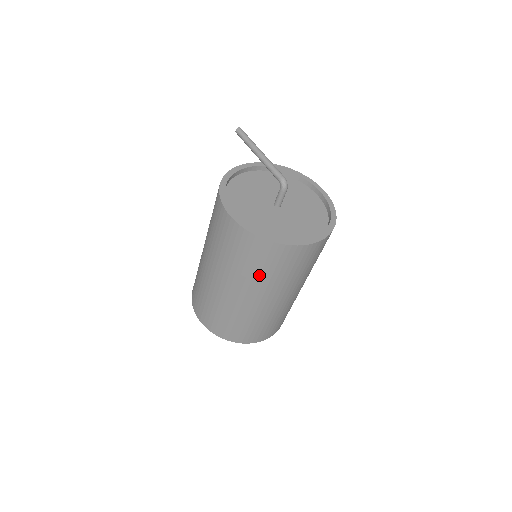
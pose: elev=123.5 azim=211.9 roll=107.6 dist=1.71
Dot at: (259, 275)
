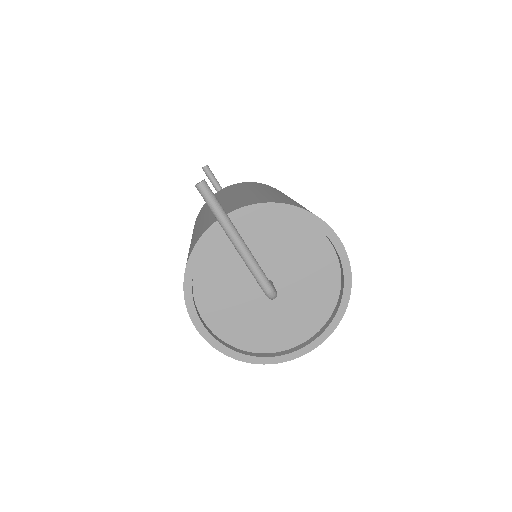
Dot at: occluded
